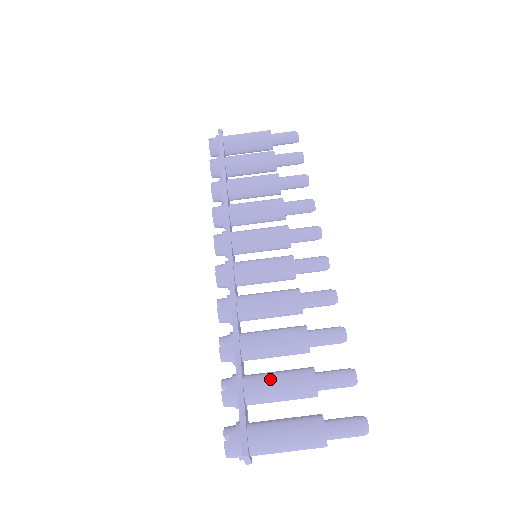
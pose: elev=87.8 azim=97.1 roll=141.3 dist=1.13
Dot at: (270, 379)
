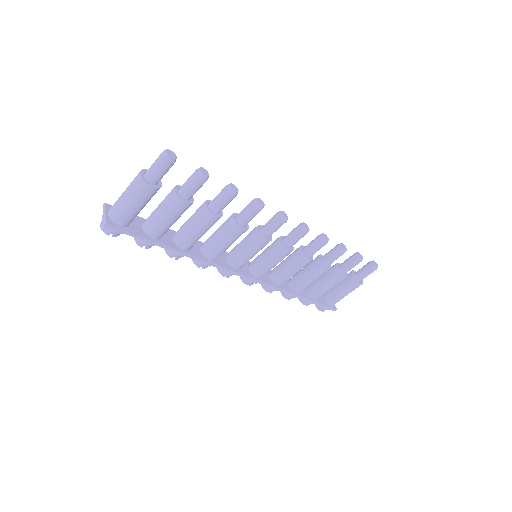
Dot at: (325, 291)
